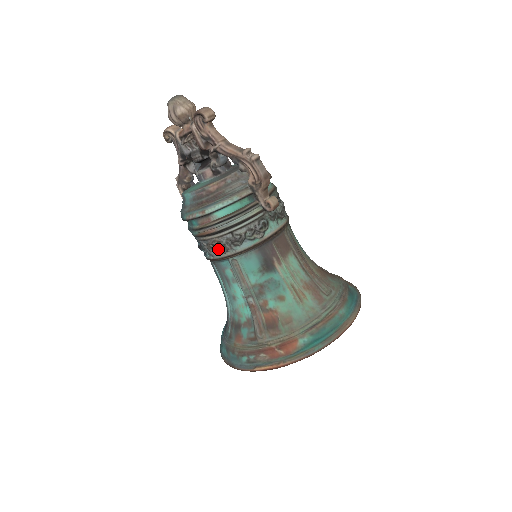
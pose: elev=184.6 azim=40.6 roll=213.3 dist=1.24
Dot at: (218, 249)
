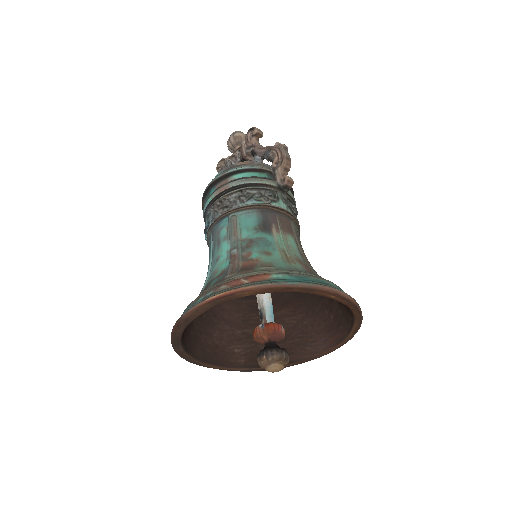
Dot at: (223, 205)
